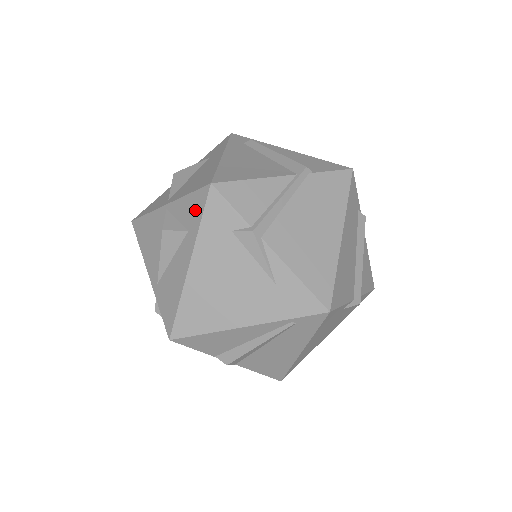
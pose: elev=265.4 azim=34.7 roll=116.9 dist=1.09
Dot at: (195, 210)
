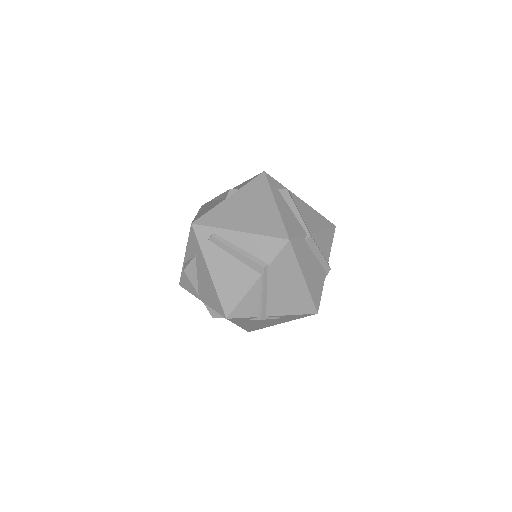
Dot at: occluded
